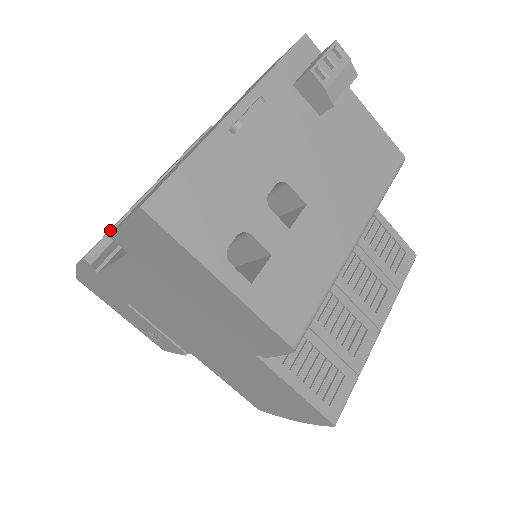
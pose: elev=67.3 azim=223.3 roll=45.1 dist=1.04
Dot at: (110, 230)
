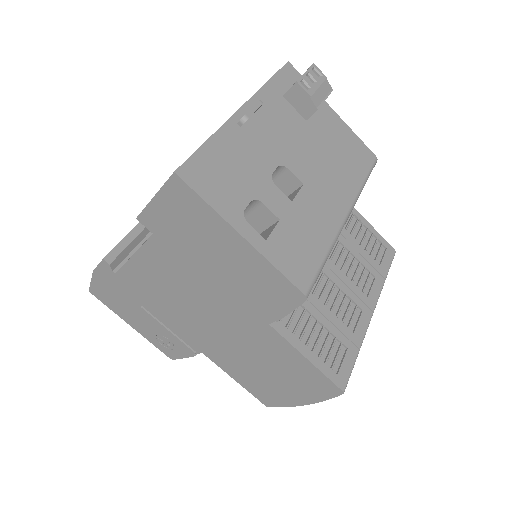
Dot at: (125, 236)
